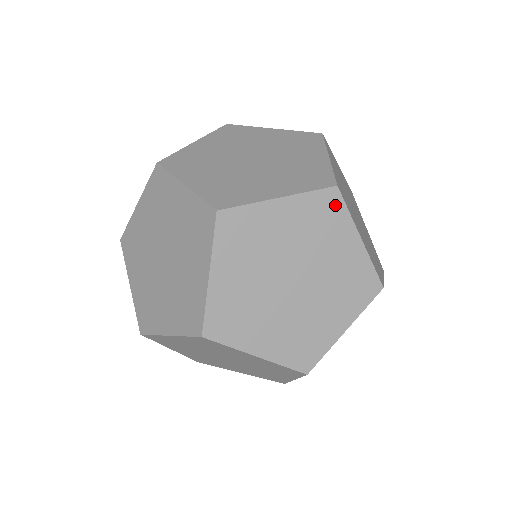
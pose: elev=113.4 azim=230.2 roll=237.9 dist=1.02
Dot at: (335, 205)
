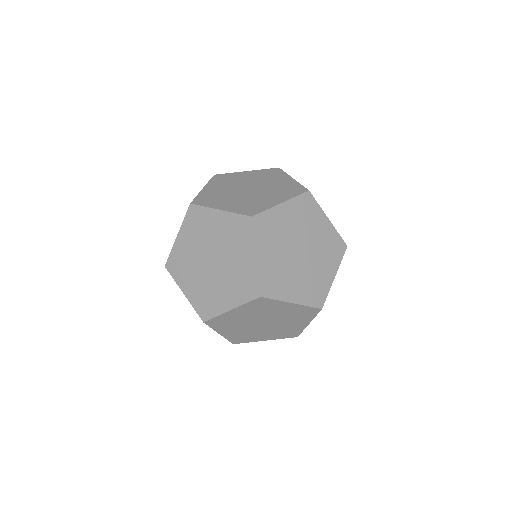
Dot at: (311, 202)
